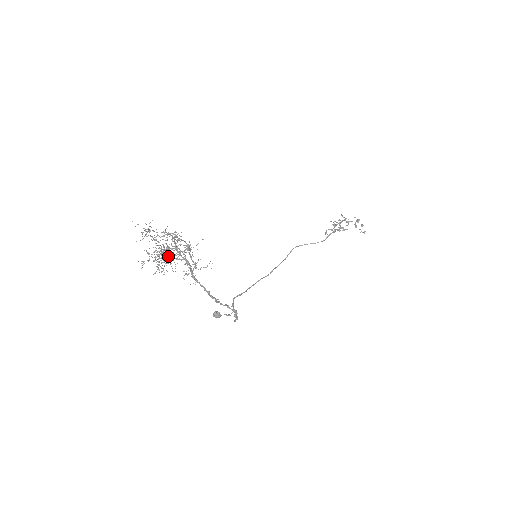
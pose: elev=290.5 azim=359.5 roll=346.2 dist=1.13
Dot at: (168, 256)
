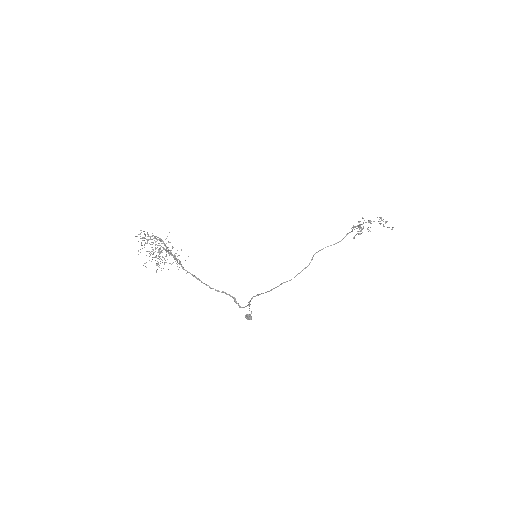
Dot at: occluded
